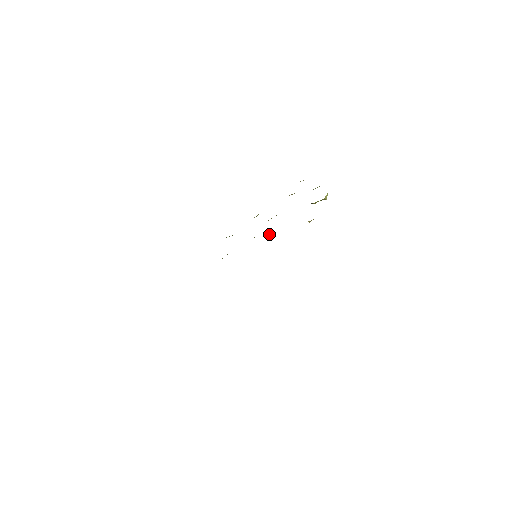
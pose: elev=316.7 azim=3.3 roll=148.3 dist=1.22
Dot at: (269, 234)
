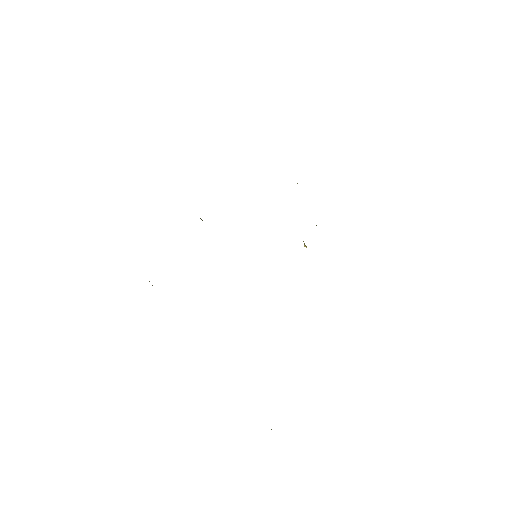
Dot at: occluded
